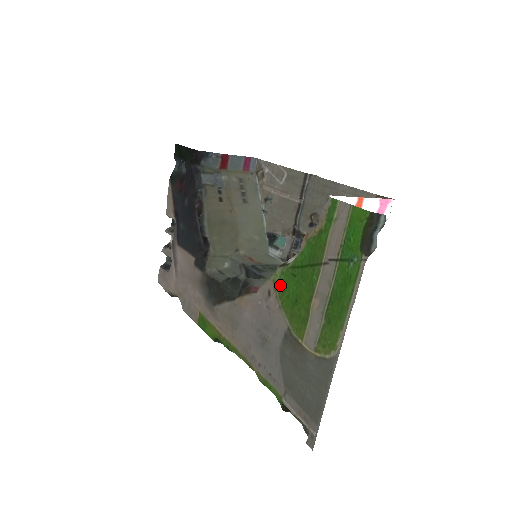
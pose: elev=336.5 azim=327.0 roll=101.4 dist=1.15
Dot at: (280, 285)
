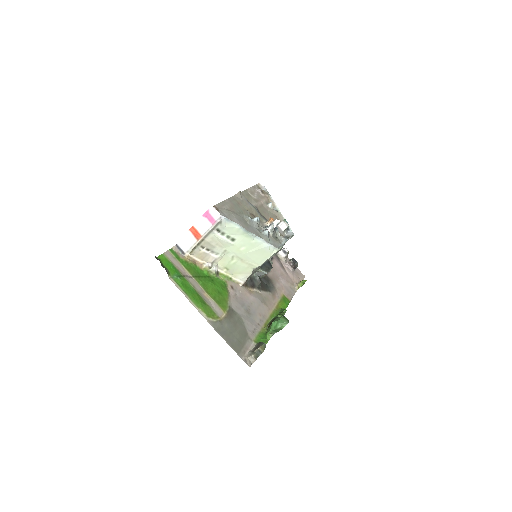
Dot at: (223, 284)
